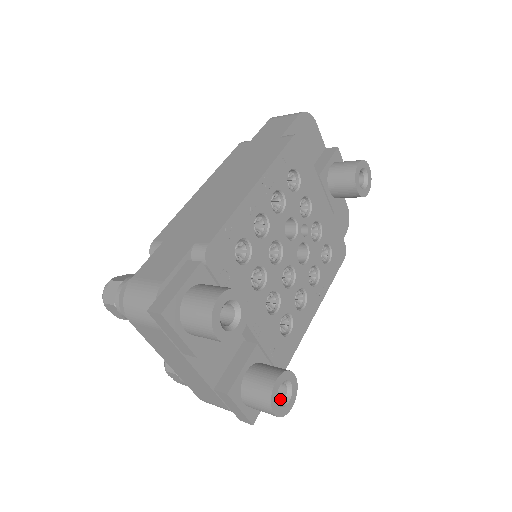
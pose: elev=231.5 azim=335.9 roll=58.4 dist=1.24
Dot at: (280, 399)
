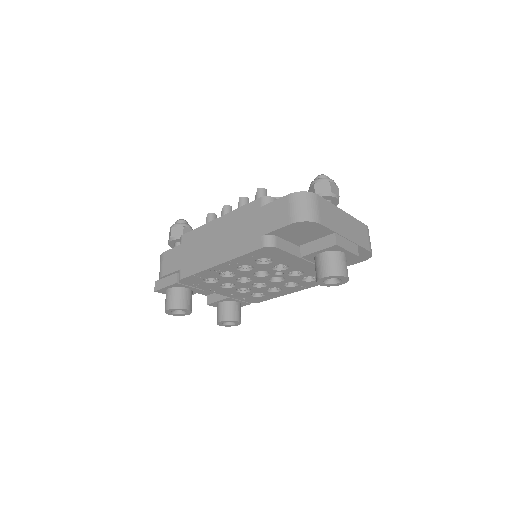
Dot at: occluded
